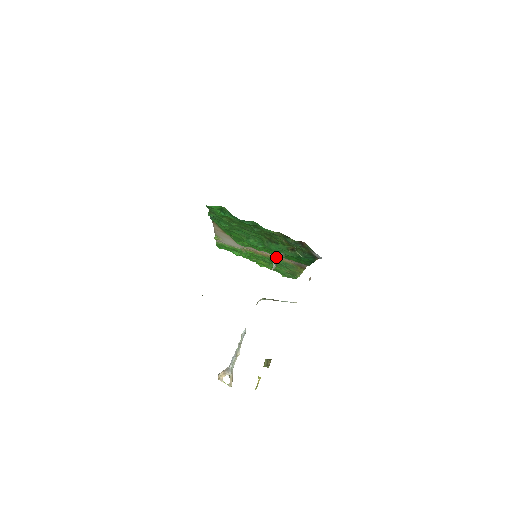
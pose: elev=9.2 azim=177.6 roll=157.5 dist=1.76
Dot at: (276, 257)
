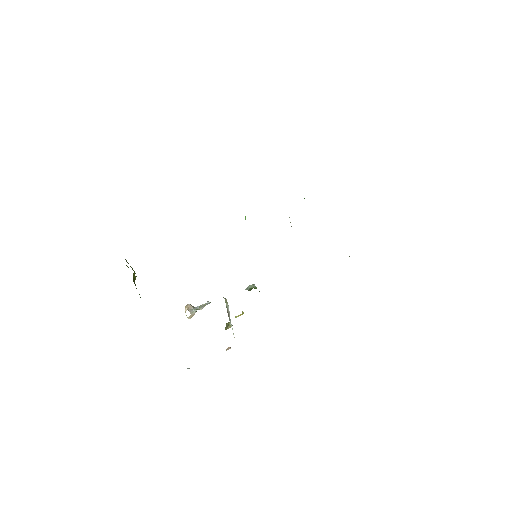
Dot at: (253, 284)
